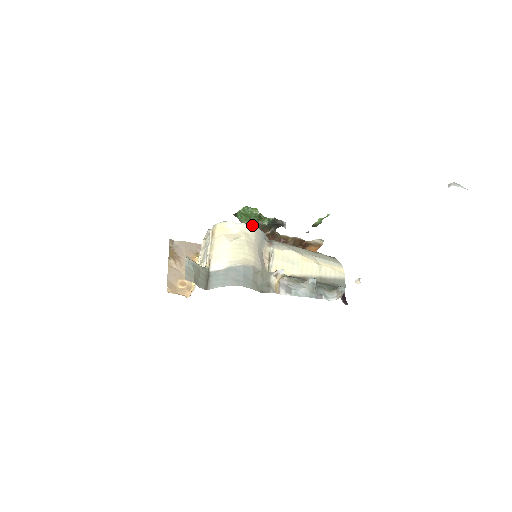
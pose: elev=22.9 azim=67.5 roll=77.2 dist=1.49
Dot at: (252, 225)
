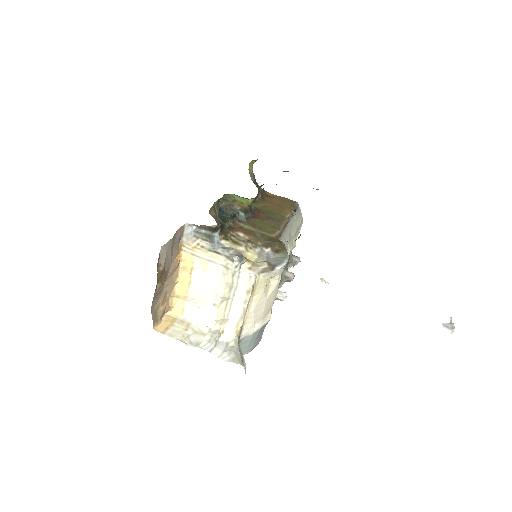
Dot at: occluded
